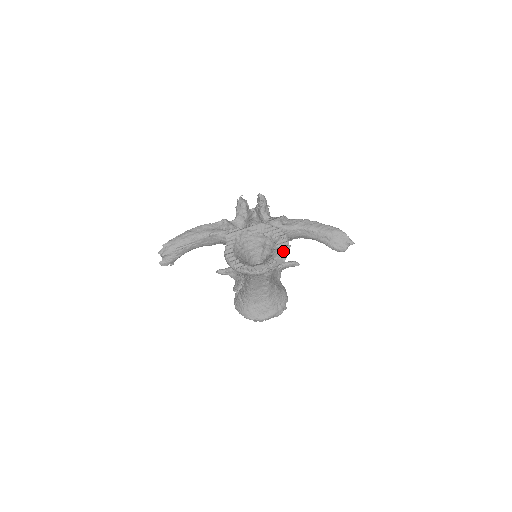
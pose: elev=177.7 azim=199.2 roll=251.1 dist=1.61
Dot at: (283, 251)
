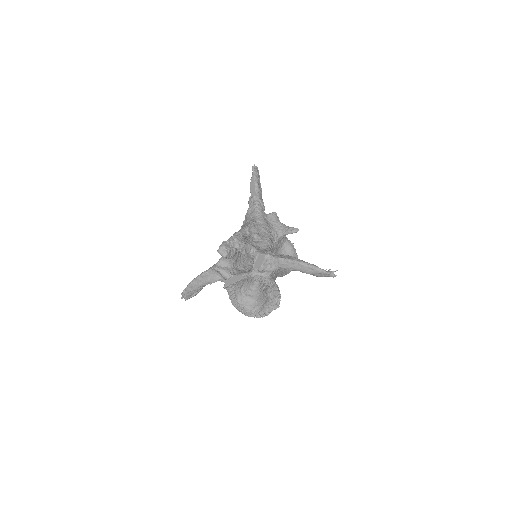
Dot at: (275, 298)
